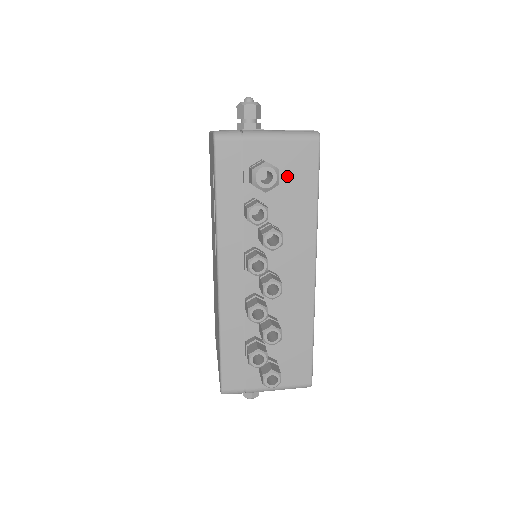
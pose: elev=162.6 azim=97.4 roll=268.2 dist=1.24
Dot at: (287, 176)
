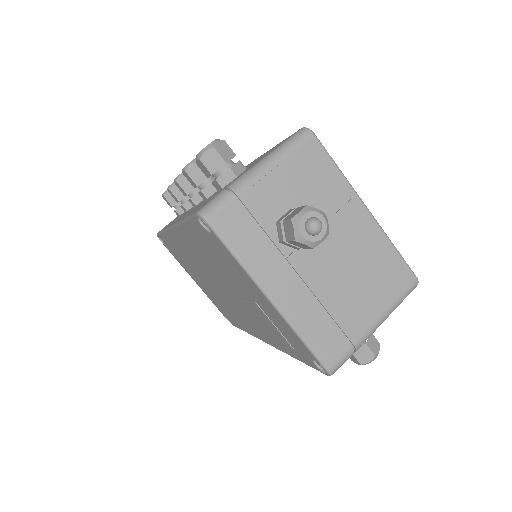
Dot at: occluded
